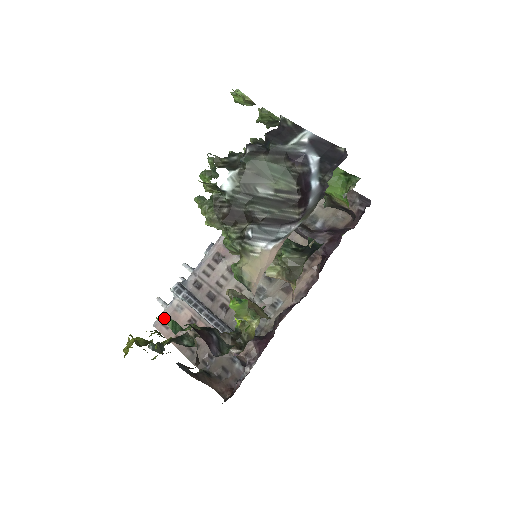
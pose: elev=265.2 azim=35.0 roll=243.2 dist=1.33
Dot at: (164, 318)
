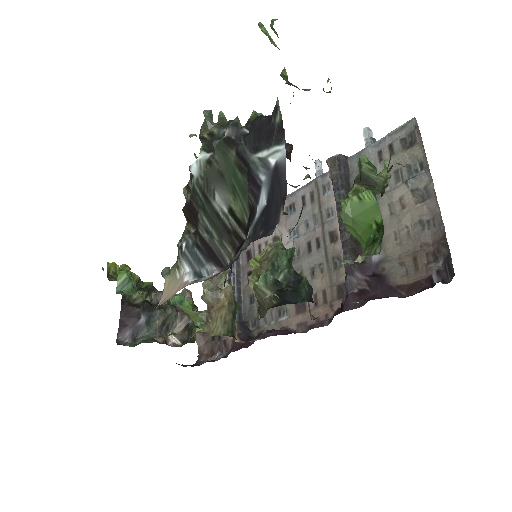
Dot at: (123, 270)
